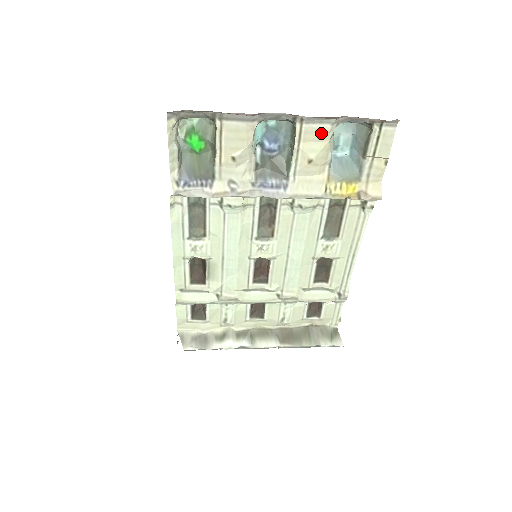
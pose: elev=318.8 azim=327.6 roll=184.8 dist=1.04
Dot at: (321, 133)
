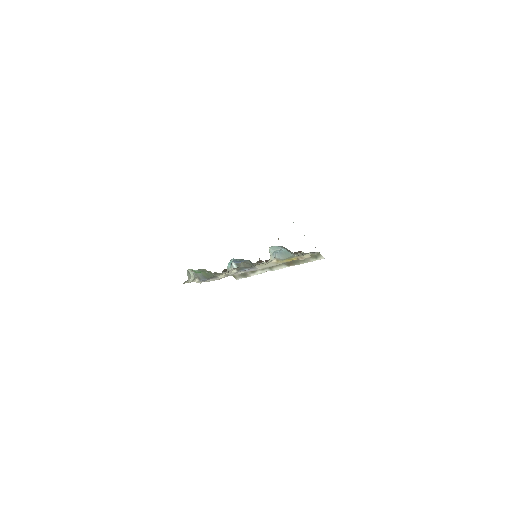
Dot at: (263, 263)
